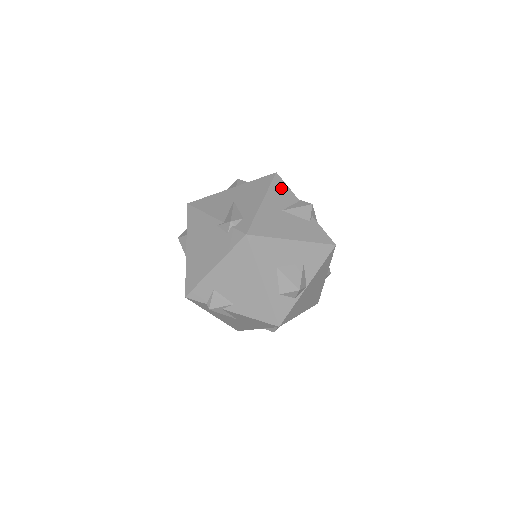
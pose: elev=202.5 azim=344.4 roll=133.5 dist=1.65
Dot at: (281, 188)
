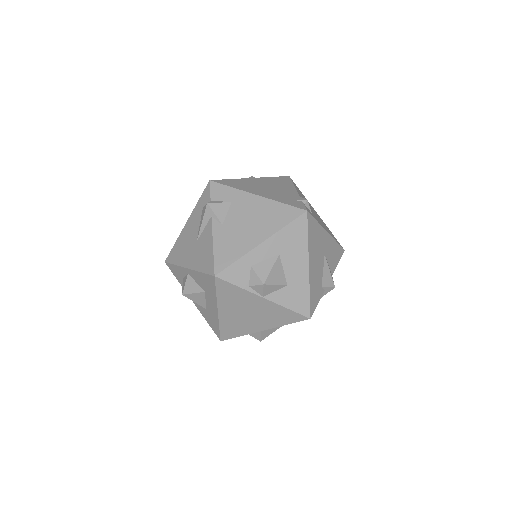
Dot at: (337, 254)
